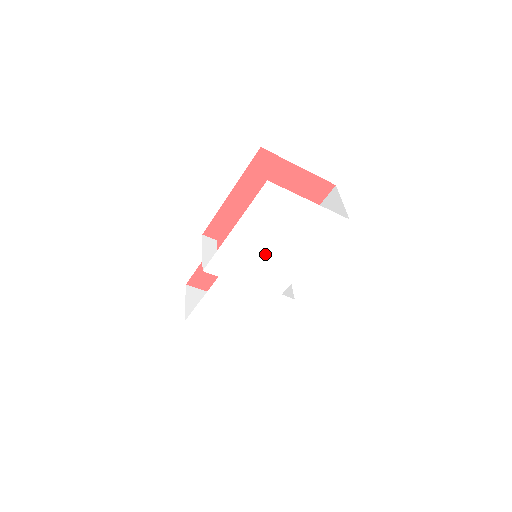
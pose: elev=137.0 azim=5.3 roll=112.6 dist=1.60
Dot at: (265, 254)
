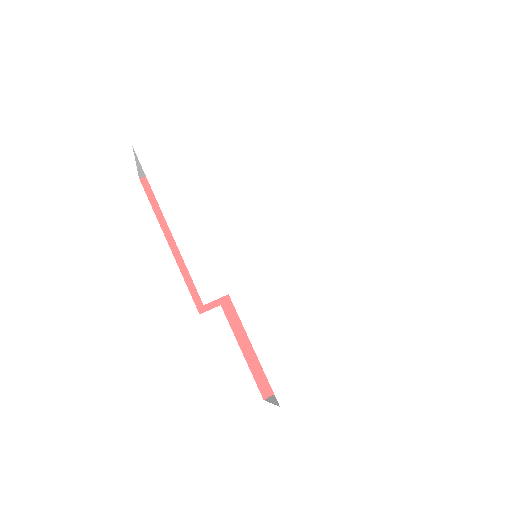
Dot at: (234, 216)
